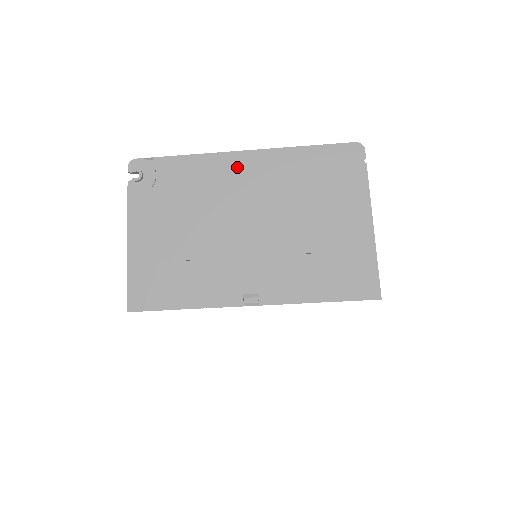
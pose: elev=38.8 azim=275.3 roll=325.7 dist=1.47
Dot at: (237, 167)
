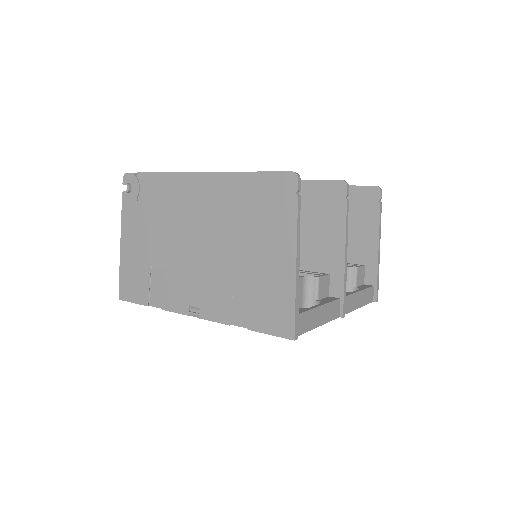
Dot at: (192, 188)
